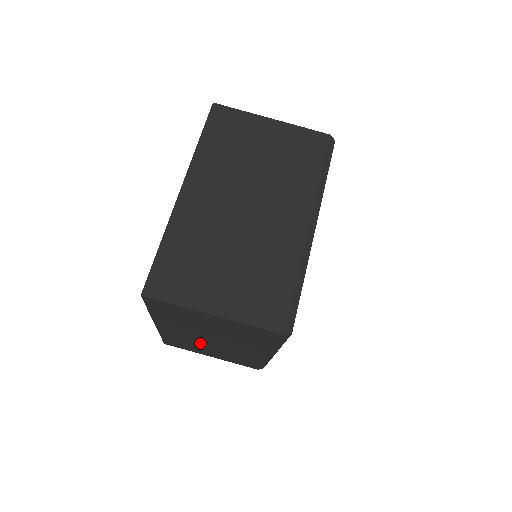
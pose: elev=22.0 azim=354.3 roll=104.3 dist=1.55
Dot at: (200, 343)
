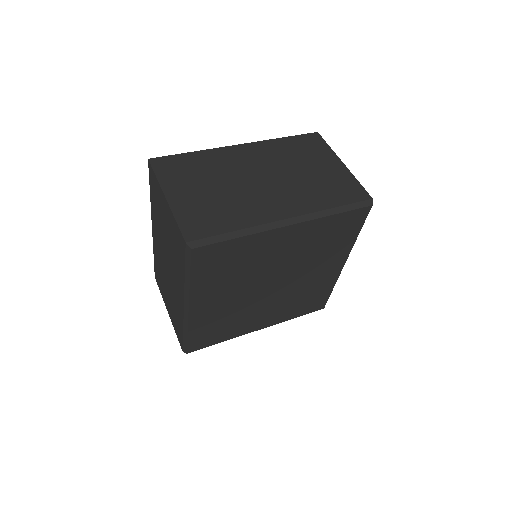
Dot at: (164, 273)
